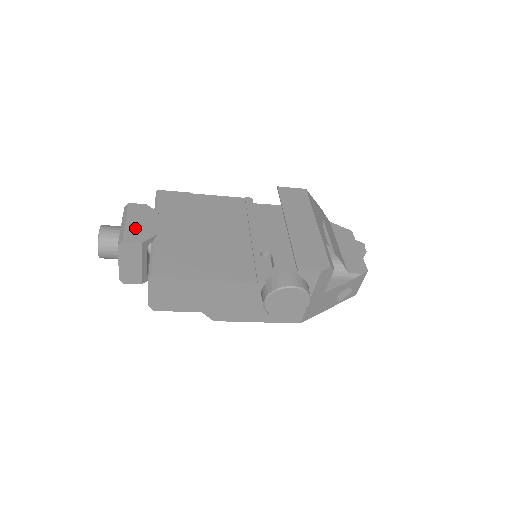
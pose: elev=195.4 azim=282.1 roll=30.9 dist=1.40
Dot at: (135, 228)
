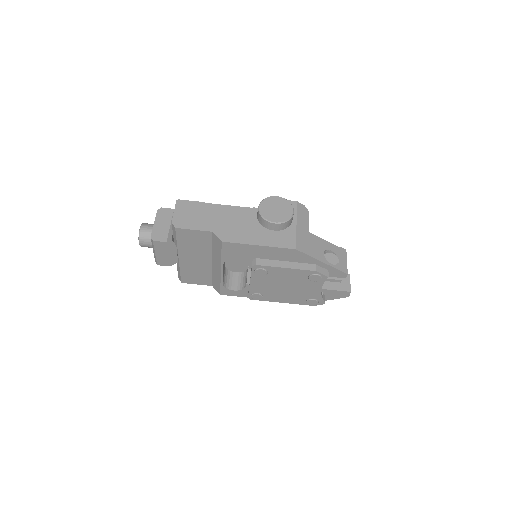
Dot at: occluded
